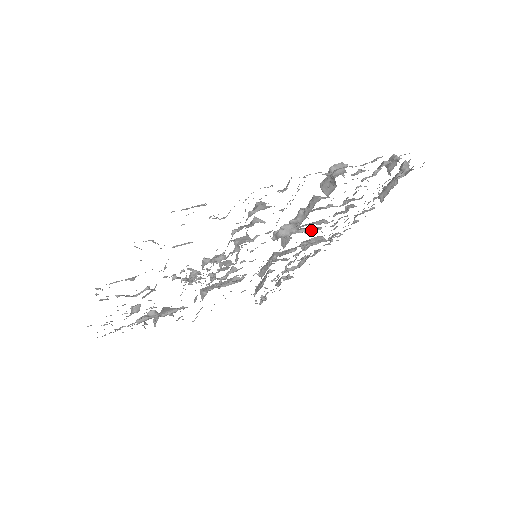
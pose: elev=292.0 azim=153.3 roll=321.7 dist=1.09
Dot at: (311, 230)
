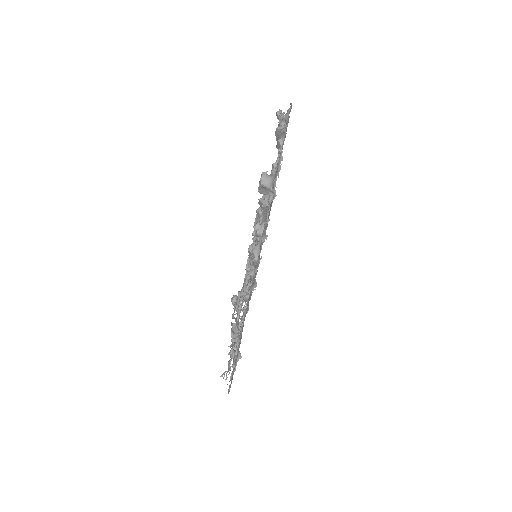
Dot at: occluded
